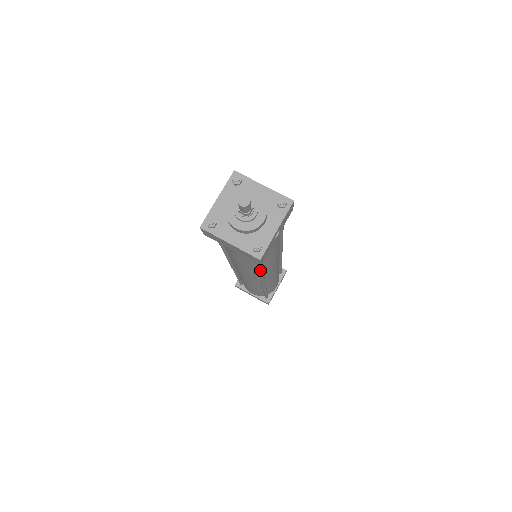
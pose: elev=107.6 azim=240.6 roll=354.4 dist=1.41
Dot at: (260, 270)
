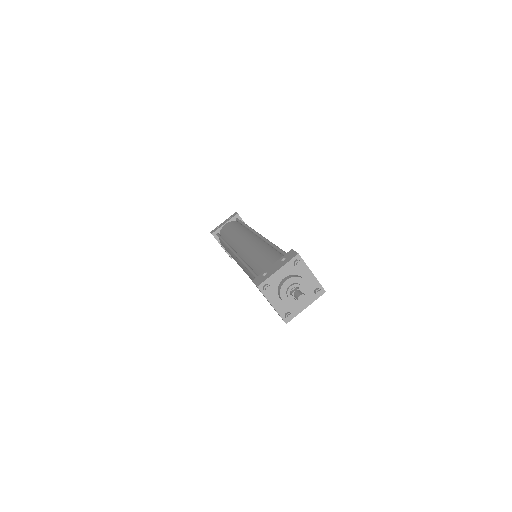
Dot at: occluded
